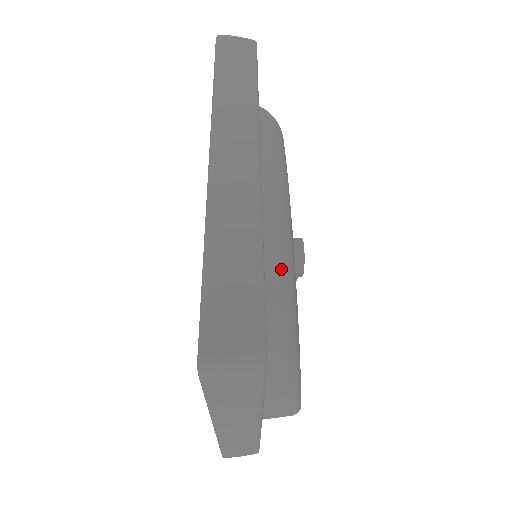
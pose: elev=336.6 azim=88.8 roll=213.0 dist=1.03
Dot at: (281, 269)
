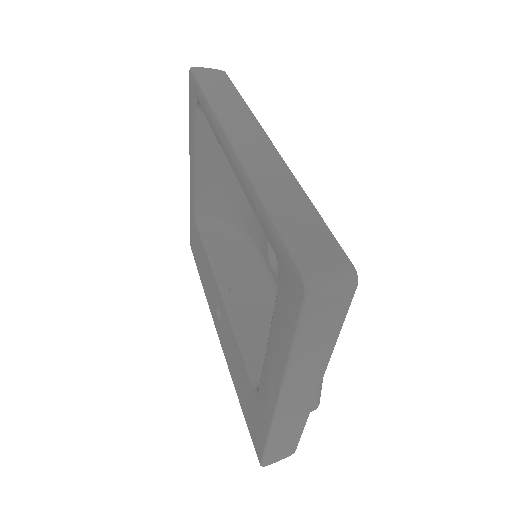
Dot at: occluded
